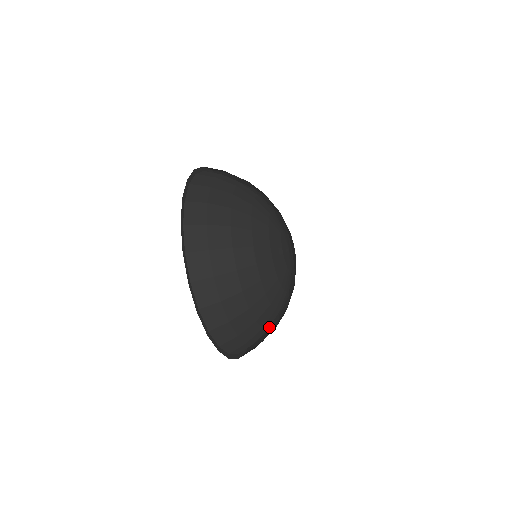
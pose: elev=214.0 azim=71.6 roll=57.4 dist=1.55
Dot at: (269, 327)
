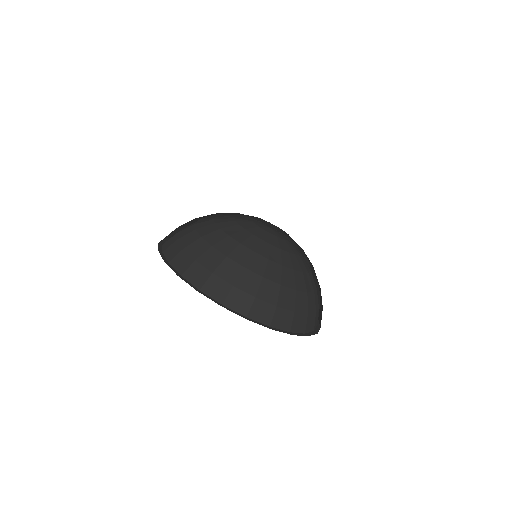
Dot at: (307, 290)
